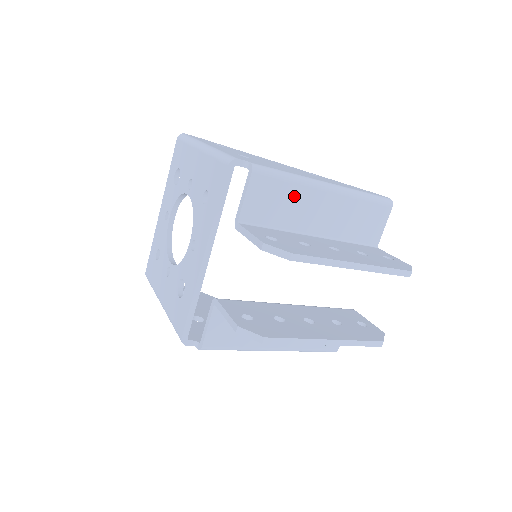
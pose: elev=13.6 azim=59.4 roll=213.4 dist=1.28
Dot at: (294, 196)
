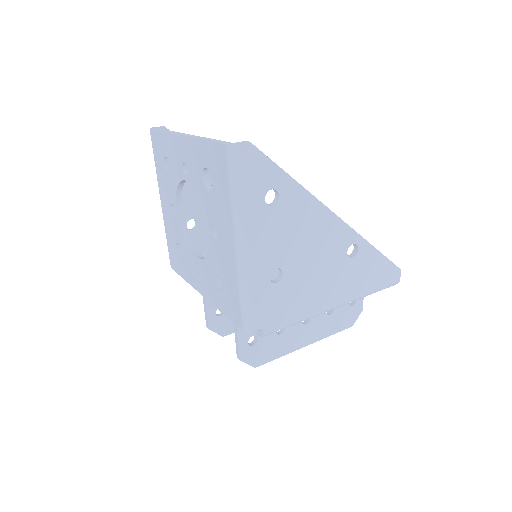
Dot at: occluded
